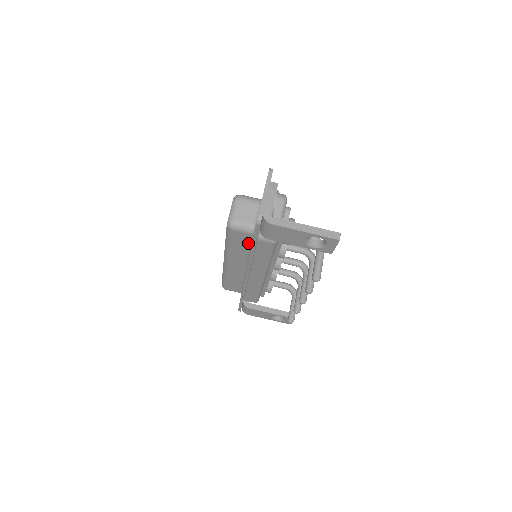
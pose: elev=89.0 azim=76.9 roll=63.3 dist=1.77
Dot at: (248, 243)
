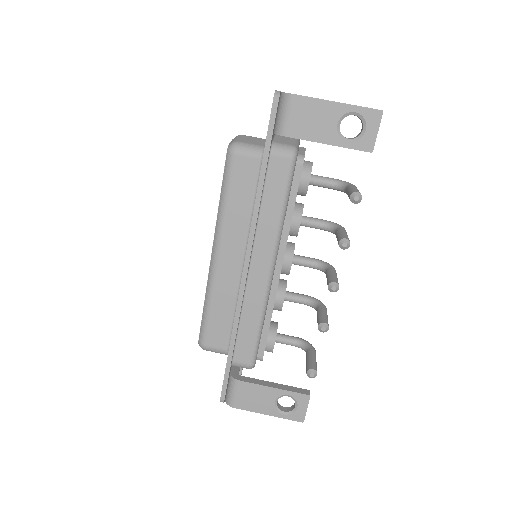
Dot at: (253, 185)
